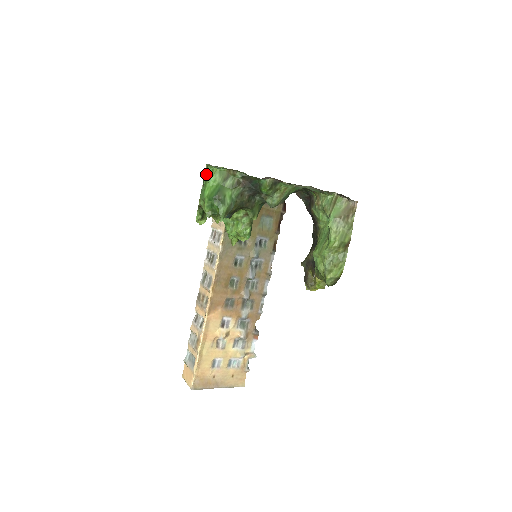
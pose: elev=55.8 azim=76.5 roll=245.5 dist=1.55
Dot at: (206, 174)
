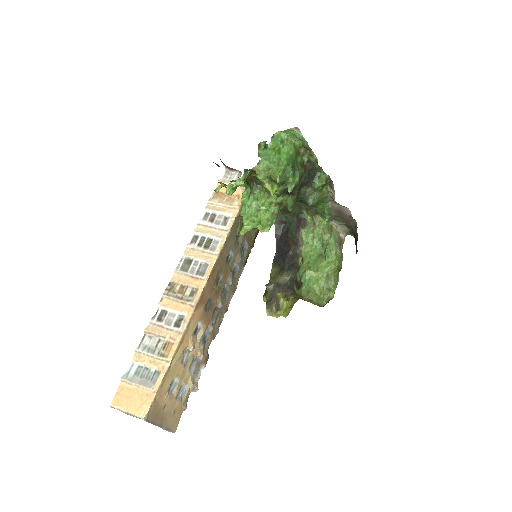
Dot at: (280, 139)
